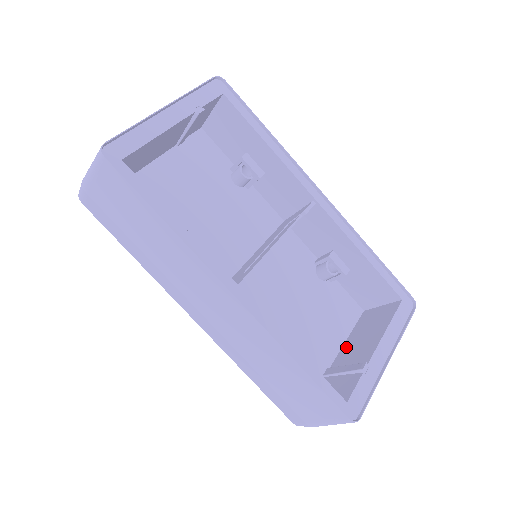
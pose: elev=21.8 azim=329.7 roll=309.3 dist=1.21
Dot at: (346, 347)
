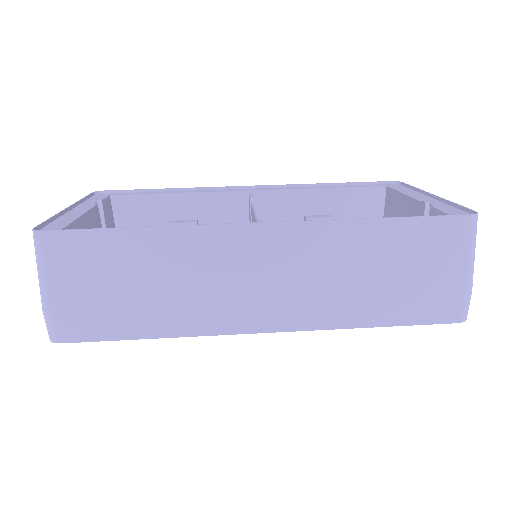
Dot at: occluded
